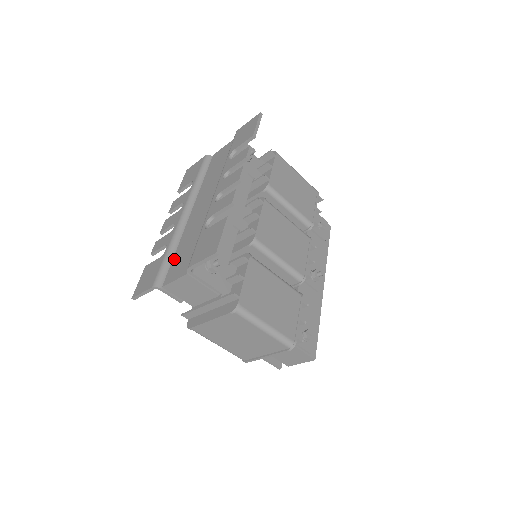
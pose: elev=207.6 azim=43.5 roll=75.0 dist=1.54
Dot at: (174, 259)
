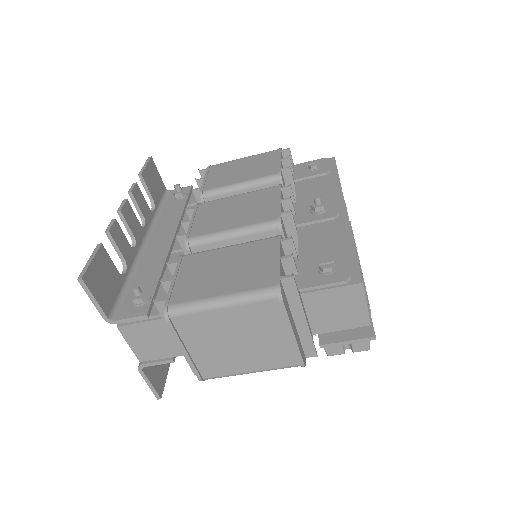
Dot at: occluded
